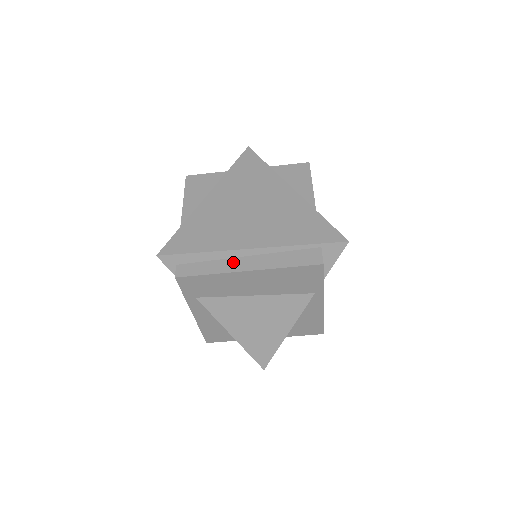
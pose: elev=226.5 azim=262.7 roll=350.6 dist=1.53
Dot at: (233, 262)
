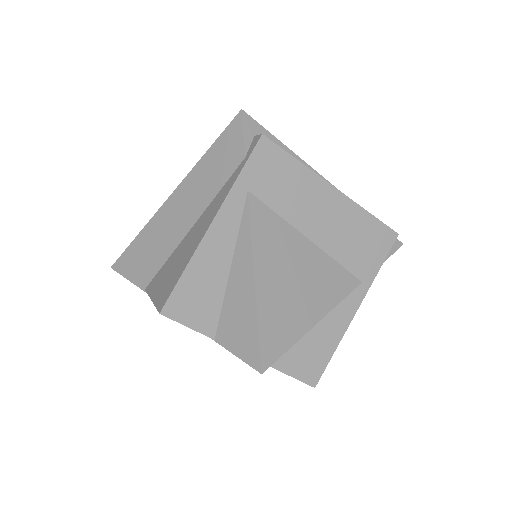
Dot at: occluded
